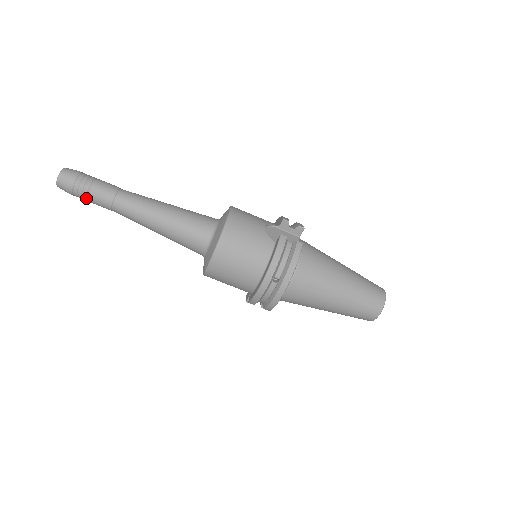
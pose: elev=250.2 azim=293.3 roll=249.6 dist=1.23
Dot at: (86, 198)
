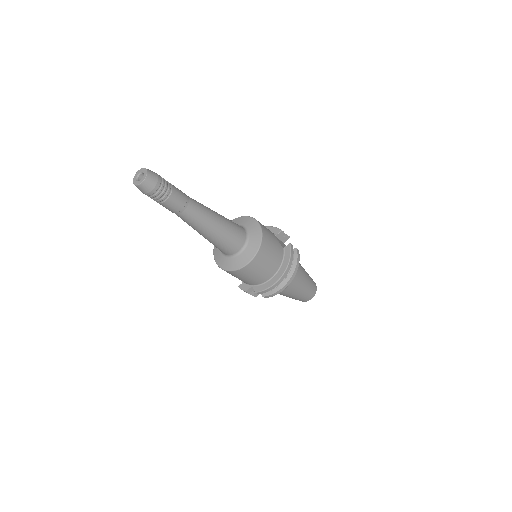
Dot at: (162, 200)
